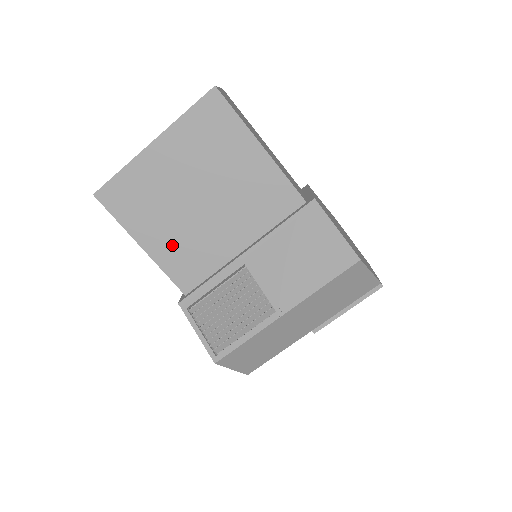
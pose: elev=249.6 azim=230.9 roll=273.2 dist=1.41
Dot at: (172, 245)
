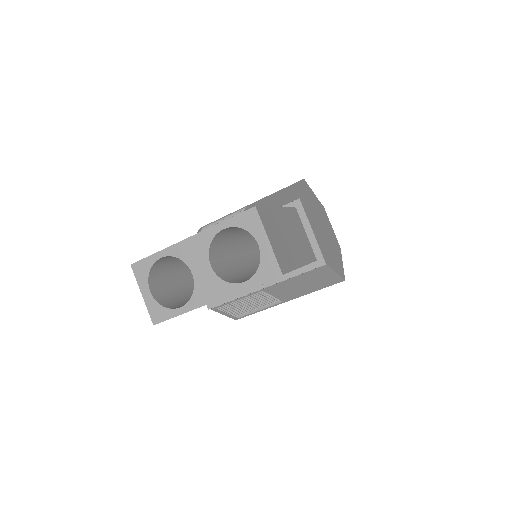
Dot at: occluded
